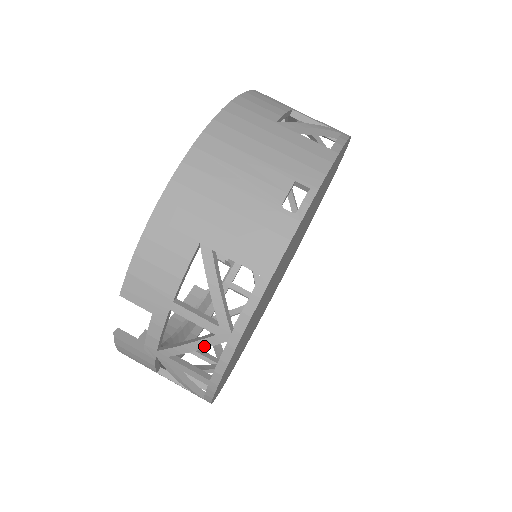
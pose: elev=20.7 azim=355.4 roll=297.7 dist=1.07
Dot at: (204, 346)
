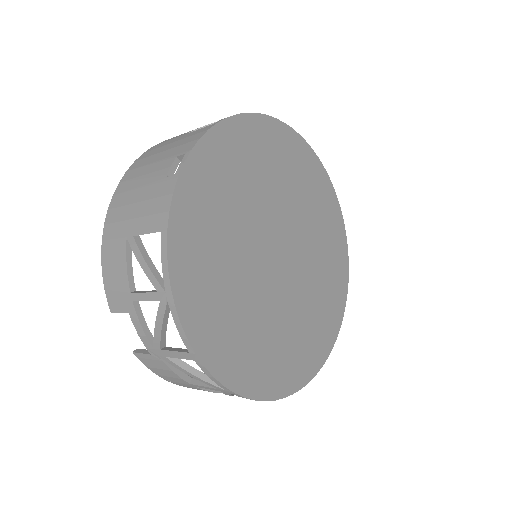
Dot at: (162, 318)
